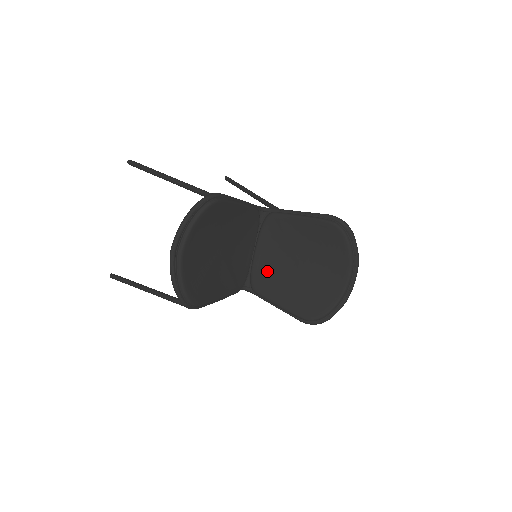
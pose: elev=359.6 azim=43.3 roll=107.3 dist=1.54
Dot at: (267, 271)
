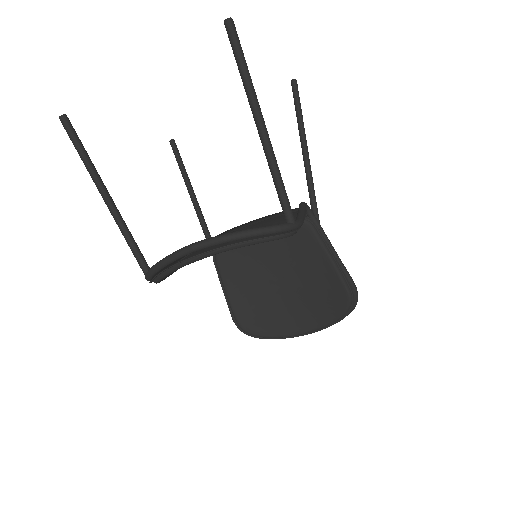
Dot at: (247, 257)
